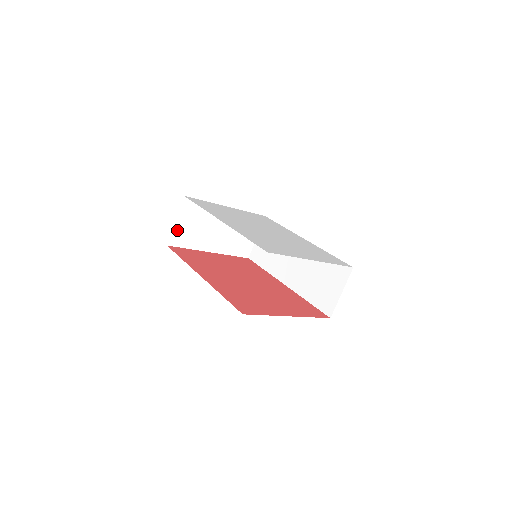
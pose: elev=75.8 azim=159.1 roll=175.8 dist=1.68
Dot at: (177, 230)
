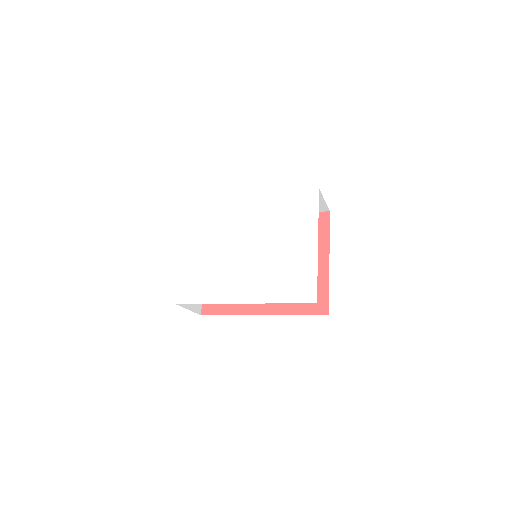
Dot at: (193, 307)
